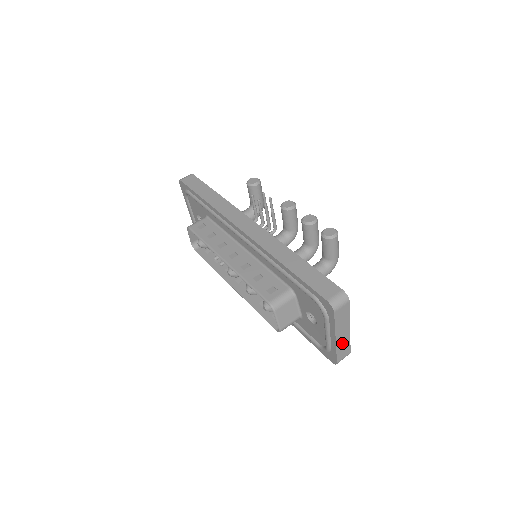
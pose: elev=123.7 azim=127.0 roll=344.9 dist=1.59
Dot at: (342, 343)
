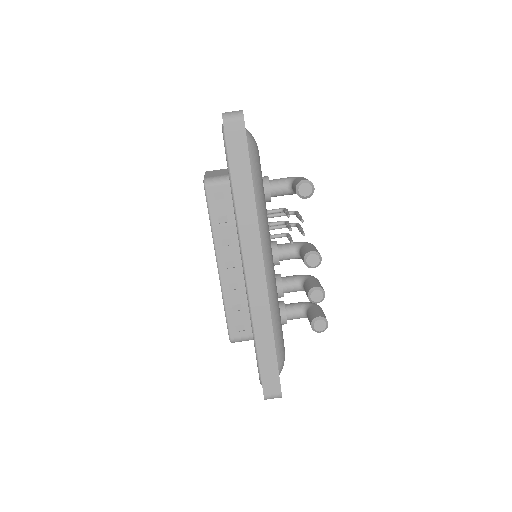
Dot at: occluded
